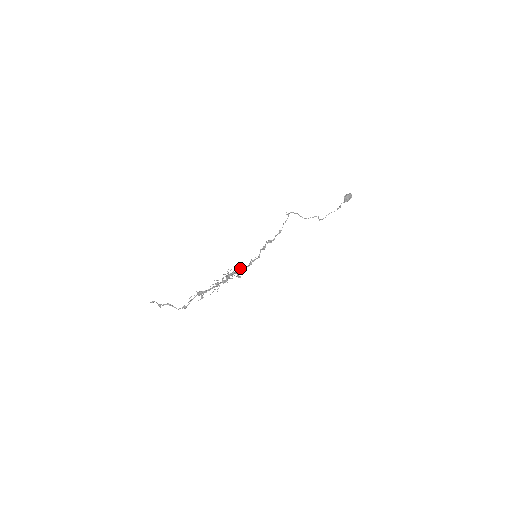
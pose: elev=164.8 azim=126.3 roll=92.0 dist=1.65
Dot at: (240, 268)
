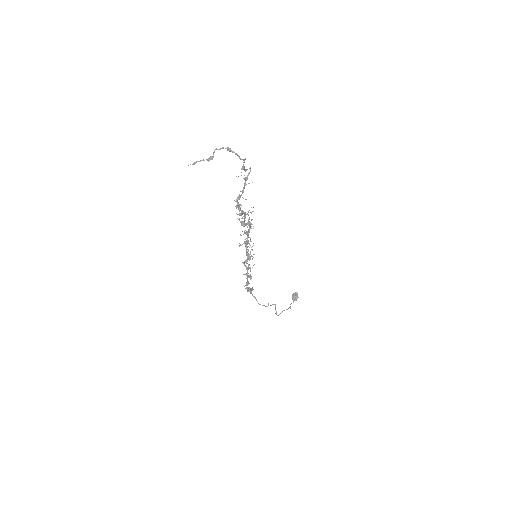
Dot at: occluded
